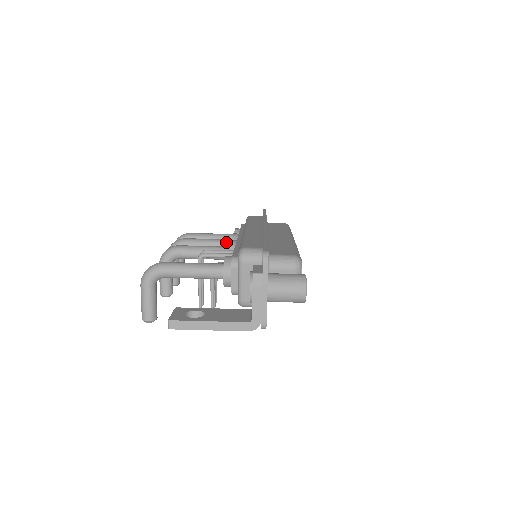
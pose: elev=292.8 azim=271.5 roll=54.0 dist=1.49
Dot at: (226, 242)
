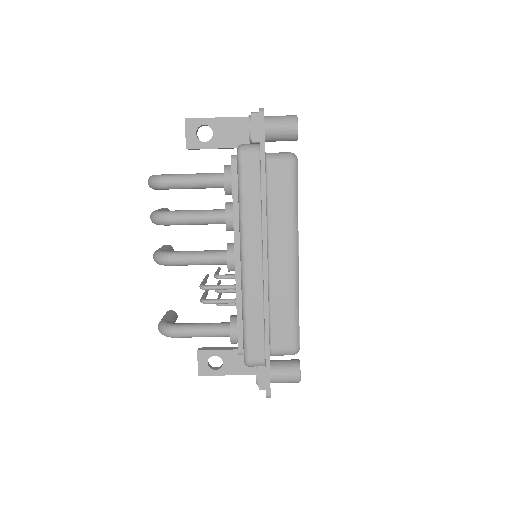
Dot at: (218, 223)
